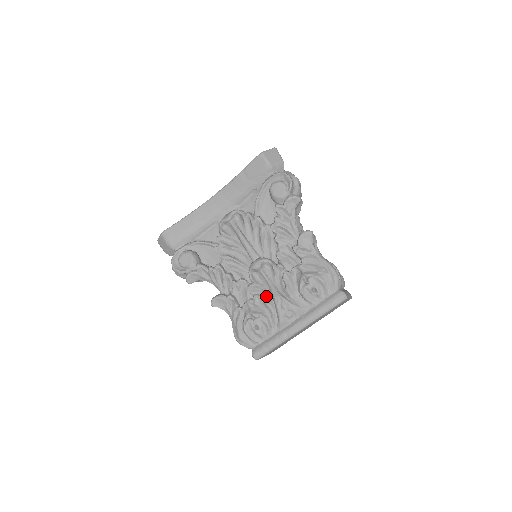
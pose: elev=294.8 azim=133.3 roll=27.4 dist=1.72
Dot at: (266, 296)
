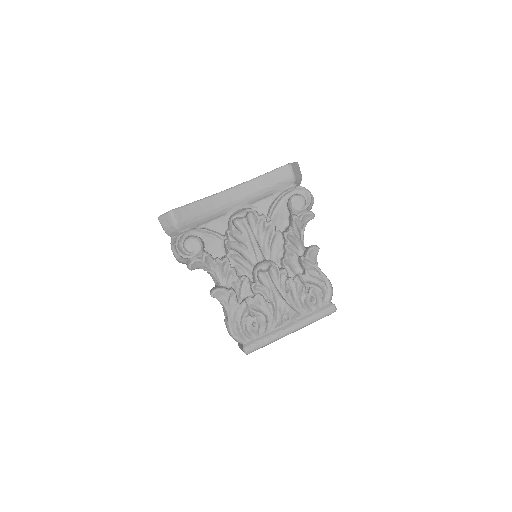
Dot at: (268, 297)
